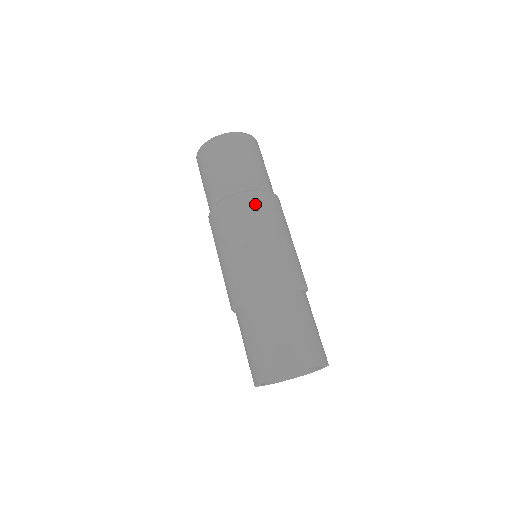
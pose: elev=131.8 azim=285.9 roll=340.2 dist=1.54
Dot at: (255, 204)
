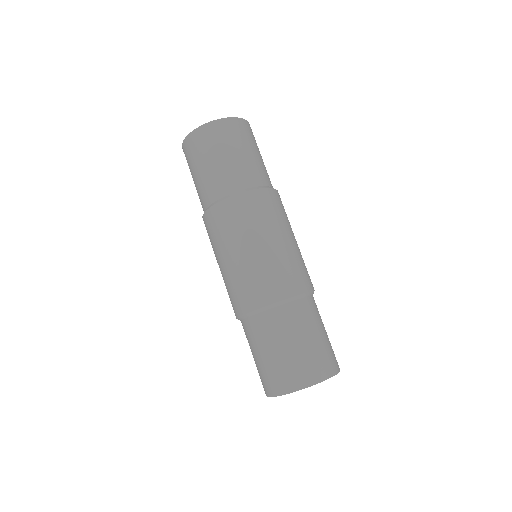
Dot at: (260, 205)
